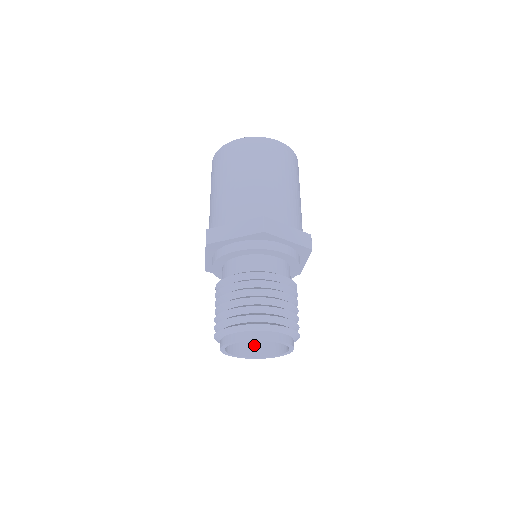
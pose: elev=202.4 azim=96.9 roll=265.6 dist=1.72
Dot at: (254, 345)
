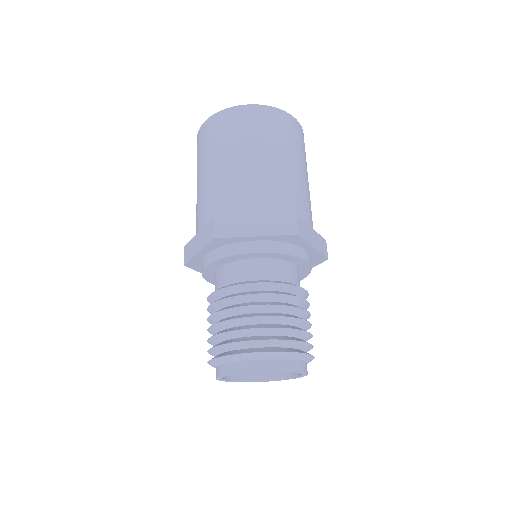
Dot at: occluded
